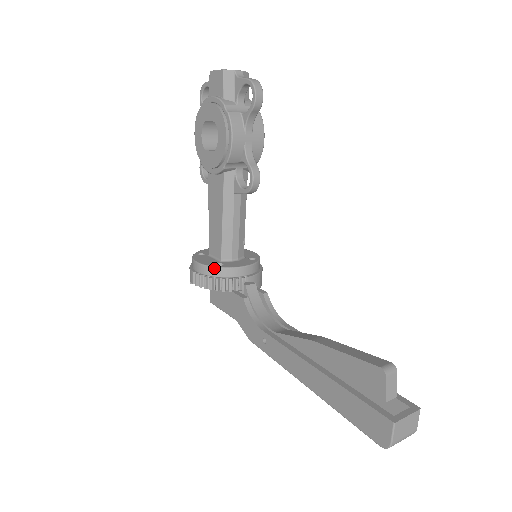
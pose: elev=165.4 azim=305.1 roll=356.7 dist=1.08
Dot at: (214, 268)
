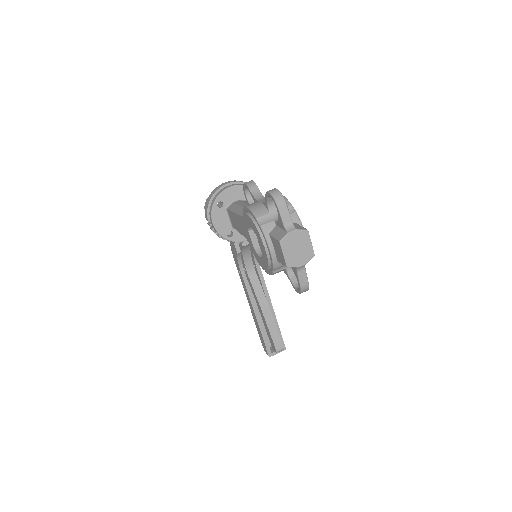
Dot at: occluded
